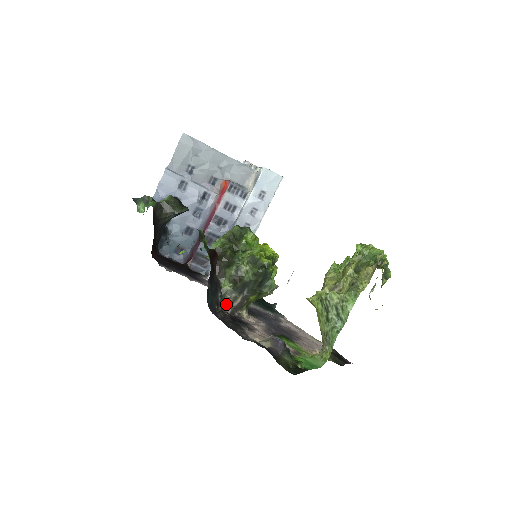
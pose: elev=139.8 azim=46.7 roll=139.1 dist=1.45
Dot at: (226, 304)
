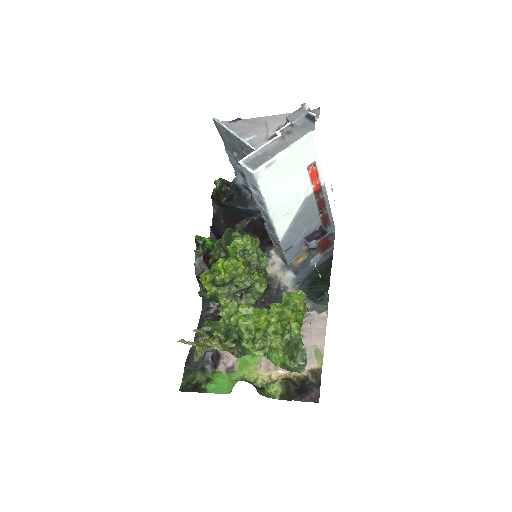
Dot at: occluded
